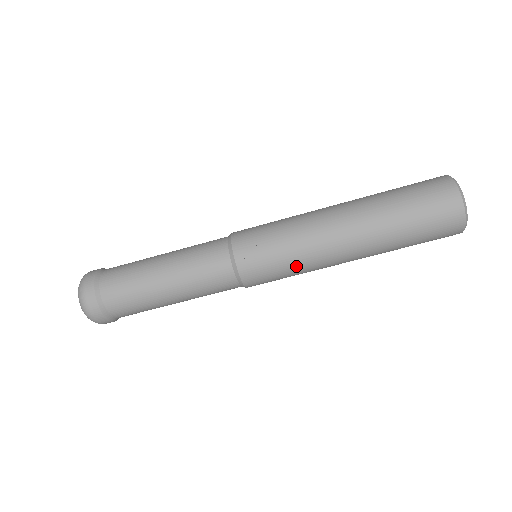
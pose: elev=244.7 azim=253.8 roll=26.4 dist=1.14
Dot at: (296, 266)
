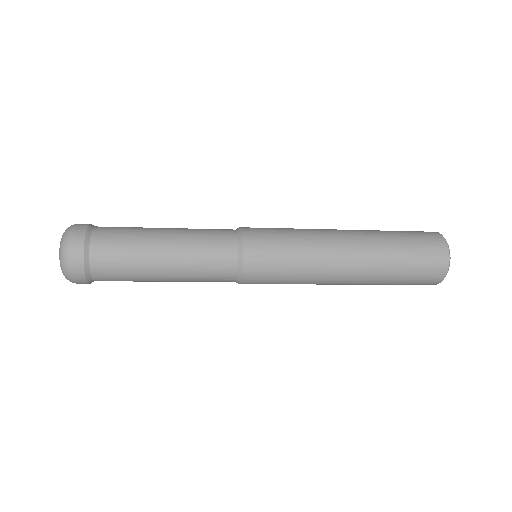
Dot at: occluded
